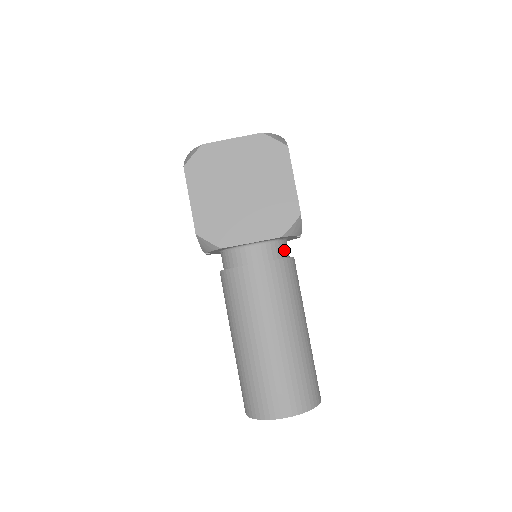
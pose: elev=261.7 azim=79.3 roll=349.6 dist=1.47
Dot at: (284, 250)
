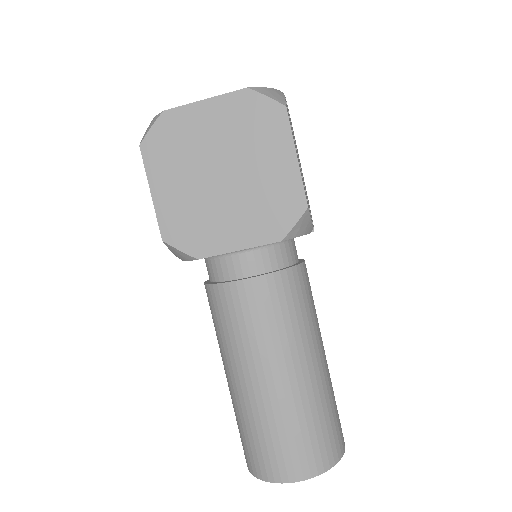
Dot at: (288, 254)
